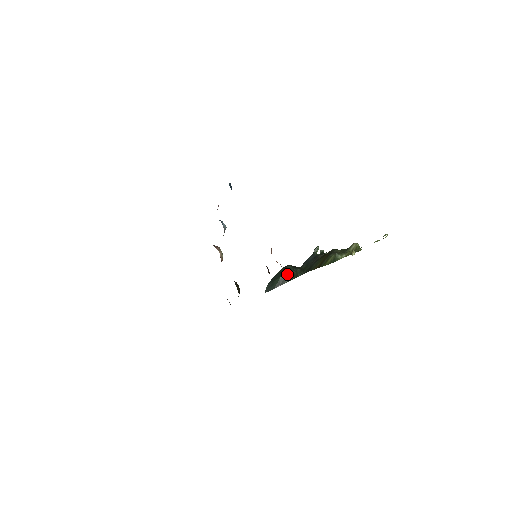
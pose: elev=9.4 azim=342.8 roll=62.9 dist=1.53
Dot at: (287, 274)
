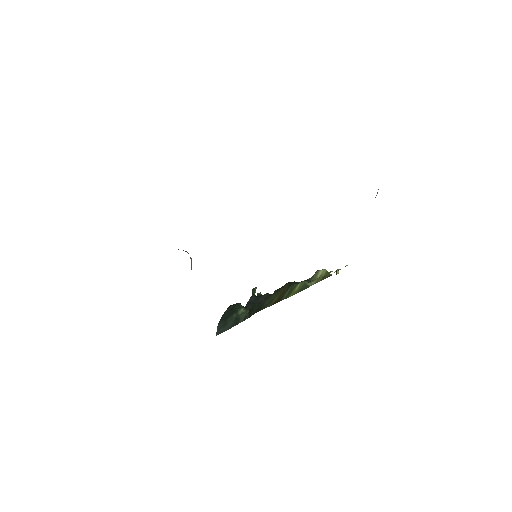
Dot at: (241, 311)
